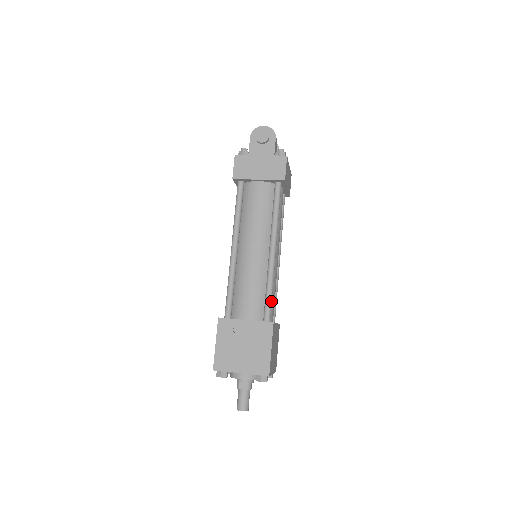
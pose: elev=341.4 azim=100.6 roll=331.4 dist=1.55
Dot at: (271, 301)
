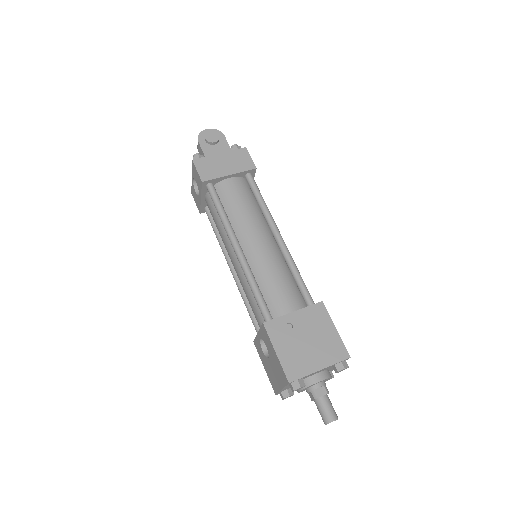
Dot at: occluded
